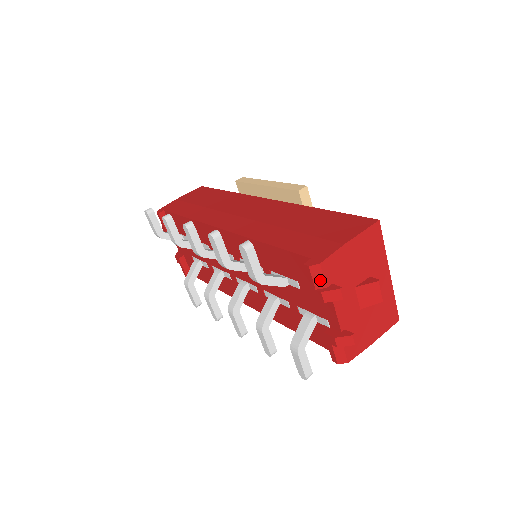
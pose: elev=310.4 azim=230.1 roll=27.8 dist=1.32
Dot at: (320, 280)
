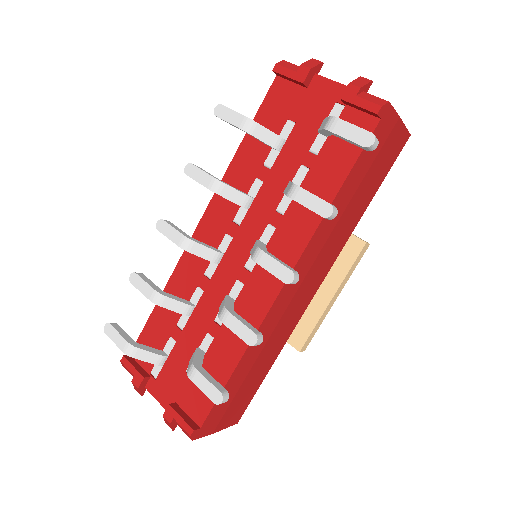
Dot at: (293, 67)
